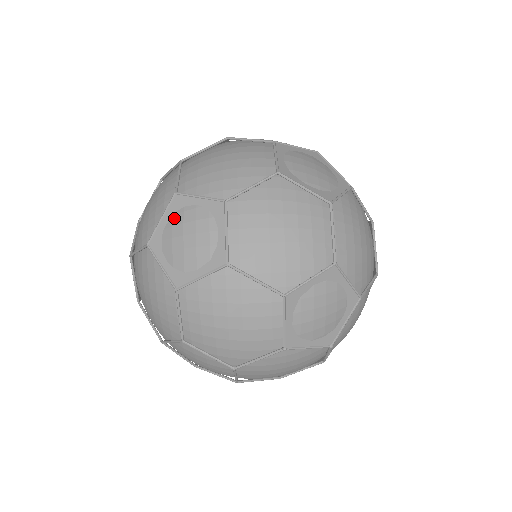
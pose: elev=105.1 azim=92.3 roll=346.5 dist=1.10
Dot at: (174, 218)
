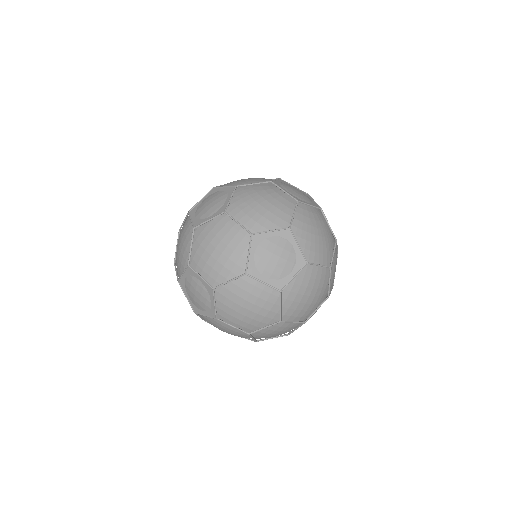
Dot at: (187, 292)
